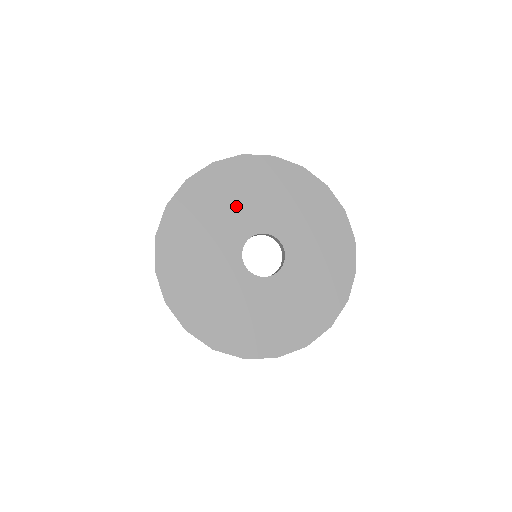
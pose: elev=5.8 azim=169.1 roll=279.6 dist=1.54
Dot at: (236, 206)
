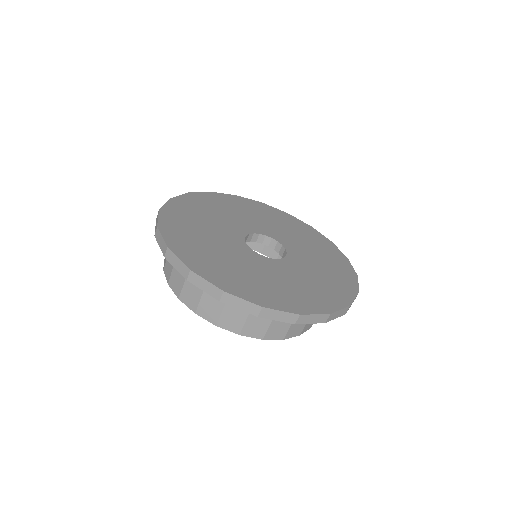
Dot at: (248, 217)
